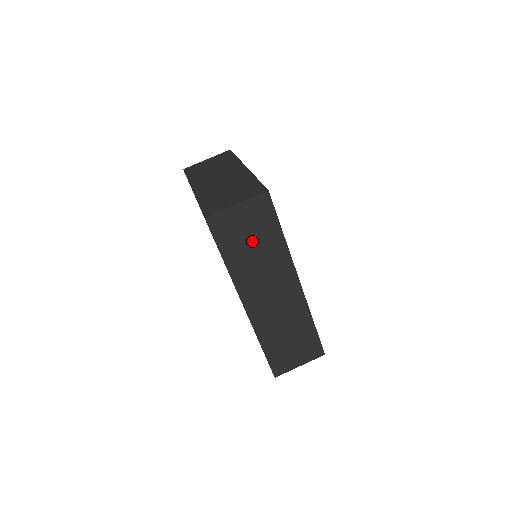
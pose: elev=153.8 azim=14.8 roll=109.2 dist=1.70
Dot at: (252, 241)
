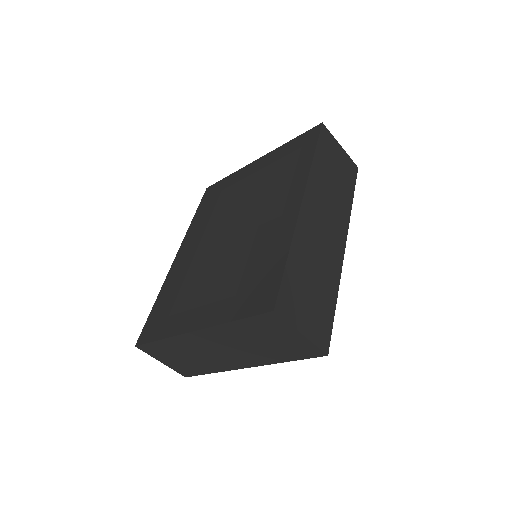
Dot at: (336, 174)
